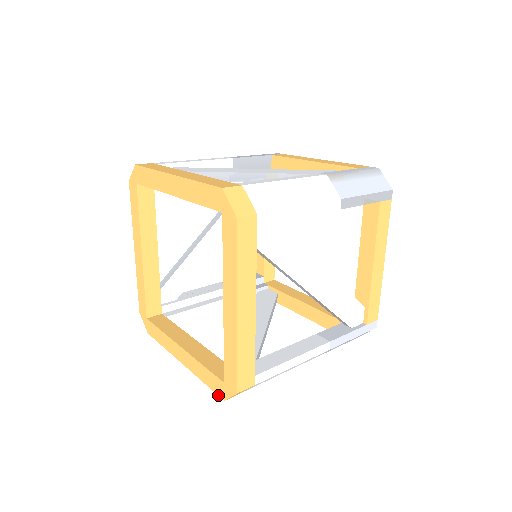
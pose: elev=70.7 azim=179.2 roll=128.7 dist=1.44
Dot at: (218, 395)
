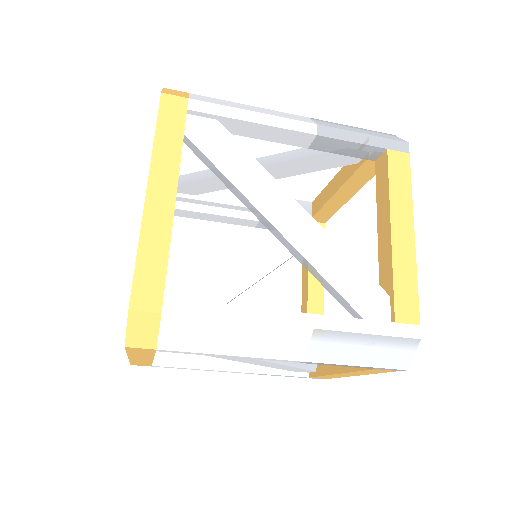
Dot at: occluded
